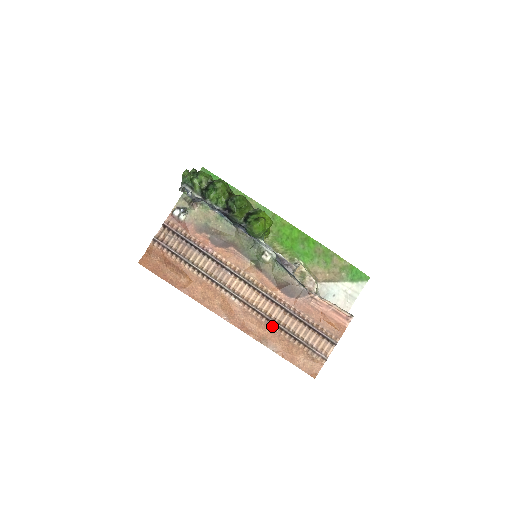
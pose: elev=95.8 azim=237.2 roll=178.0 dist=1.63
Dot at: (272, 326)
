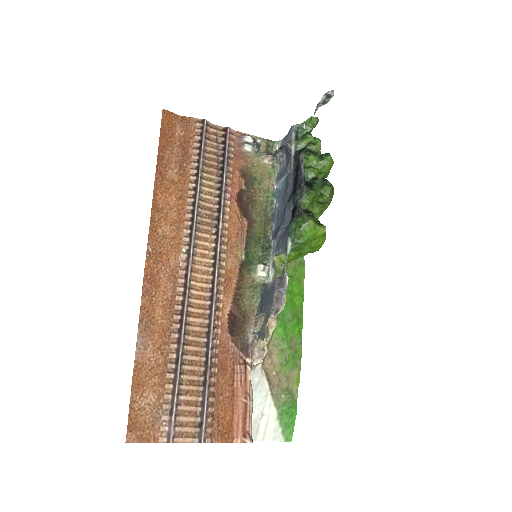
Dot at: (175, 325)
